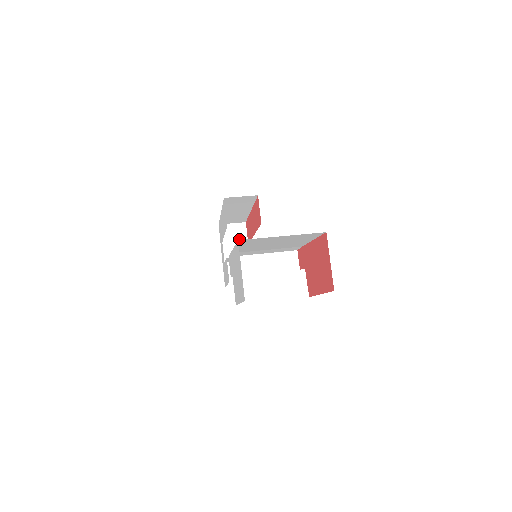
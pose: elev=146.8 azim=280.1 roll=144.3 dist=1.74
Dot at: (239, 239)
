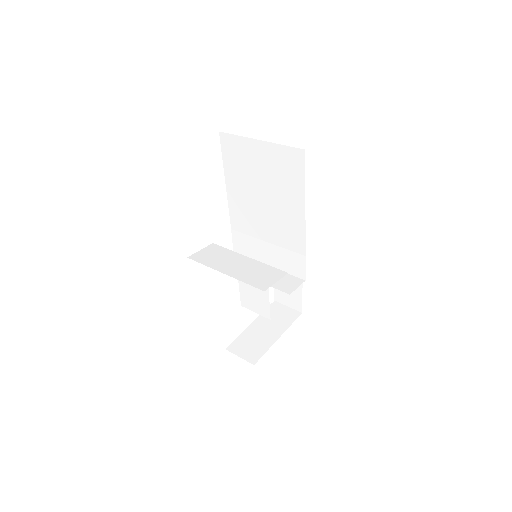
Dot at: (282, 321)
